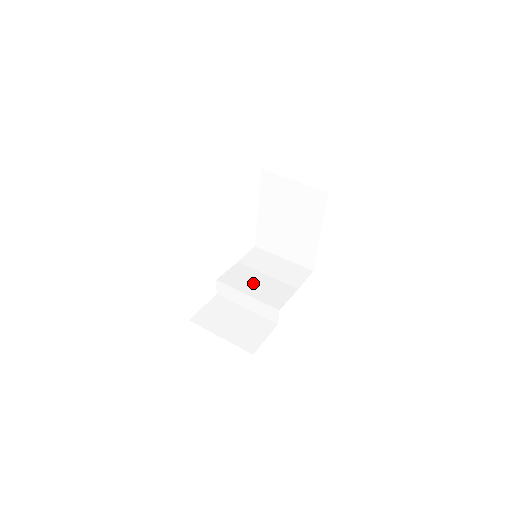
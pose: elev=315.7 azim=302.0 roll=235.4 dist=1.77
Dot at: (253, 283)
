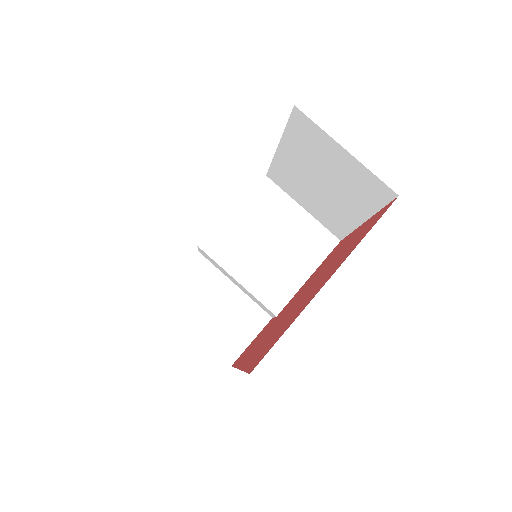
Dot at: (250, 258)
